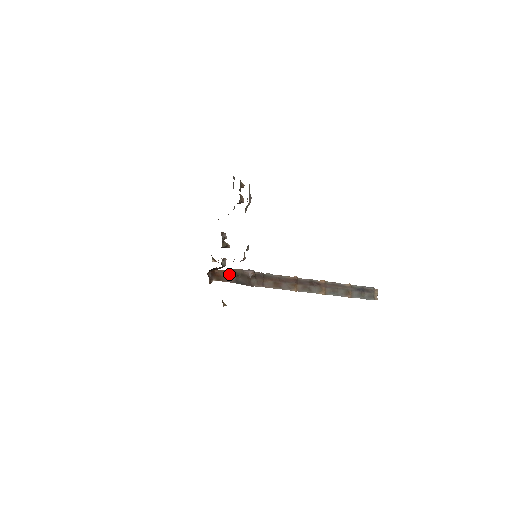
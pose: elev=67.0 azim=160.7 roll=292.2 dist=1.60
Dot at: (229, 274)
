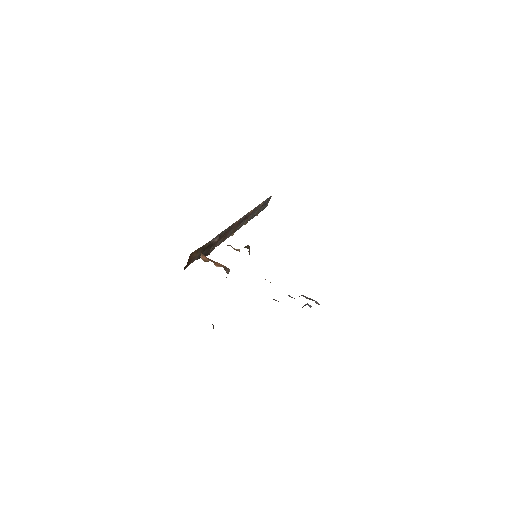
Dot at: (198, 252)
